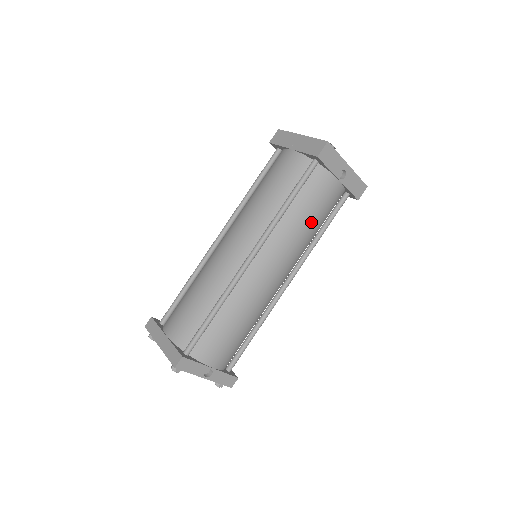
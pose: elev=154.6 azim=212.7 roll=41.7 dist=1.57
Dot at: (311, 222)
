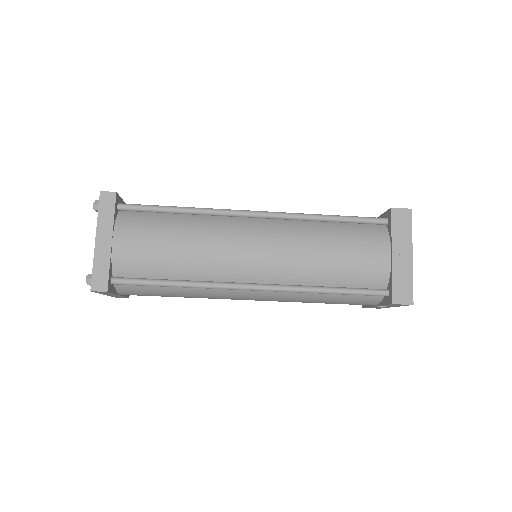
Dot at: occluded
